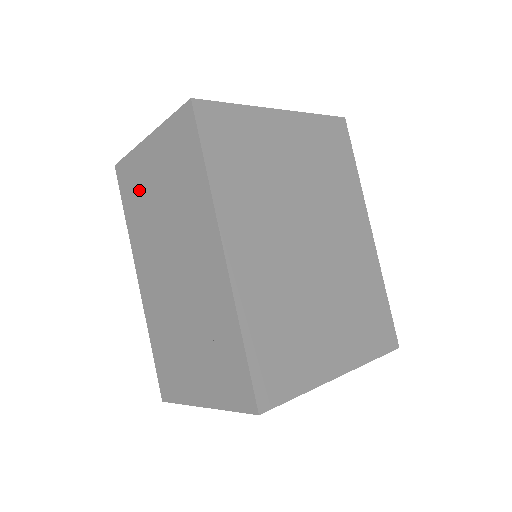
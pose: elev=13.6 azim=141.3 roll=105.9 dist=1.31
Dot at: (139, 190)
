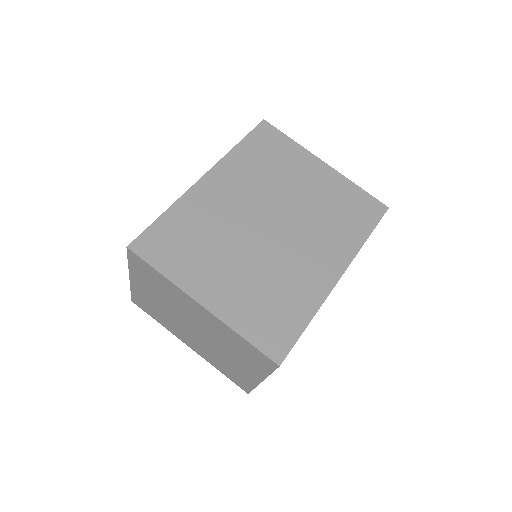
Dot at: occluded
